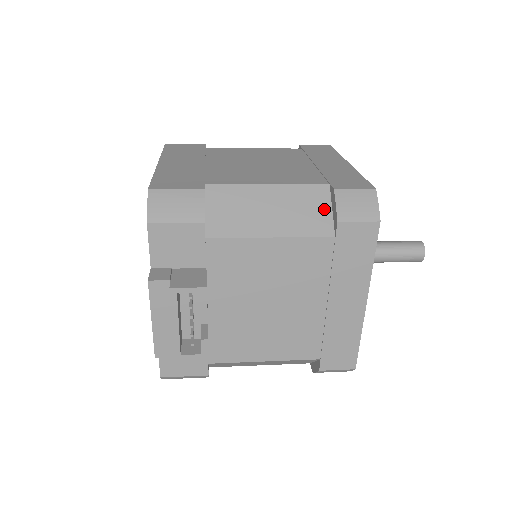
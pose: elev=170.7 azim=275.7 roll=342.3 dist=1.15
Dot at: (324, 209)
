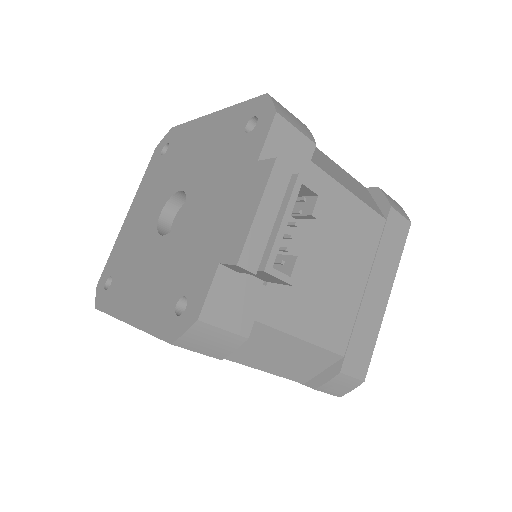
Dot at: (371, 199)
